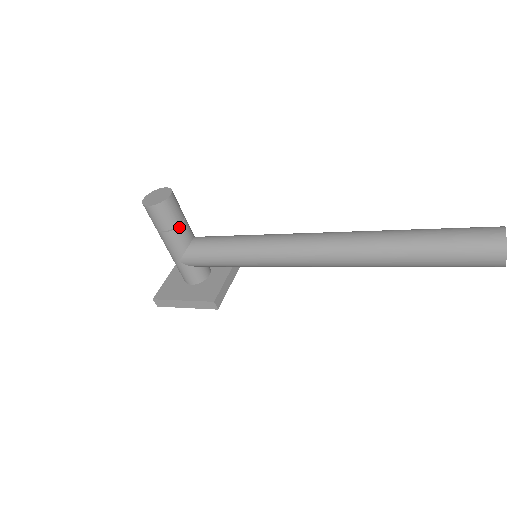
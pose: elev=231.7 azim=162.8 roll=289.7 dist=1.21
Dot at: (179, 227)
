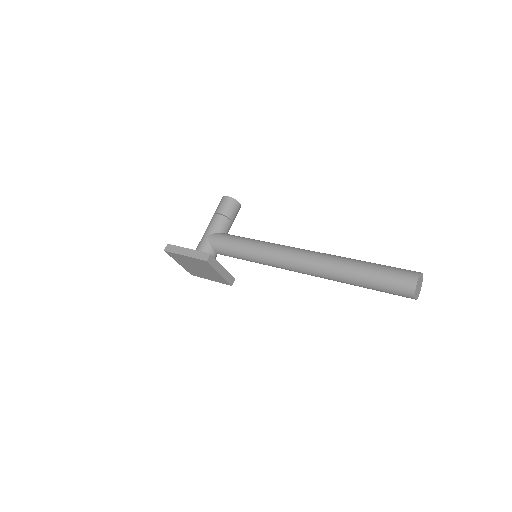
Dot at: (228, 219)
